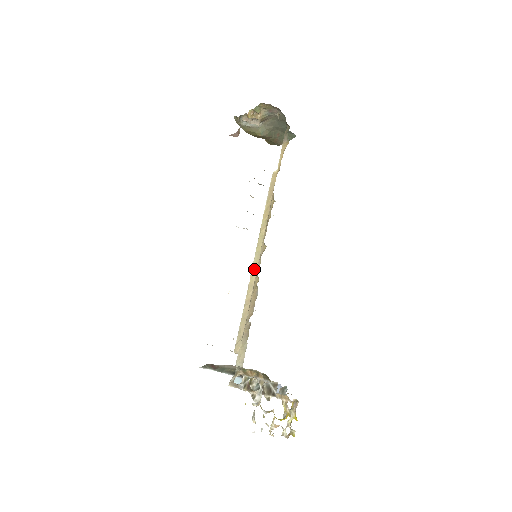
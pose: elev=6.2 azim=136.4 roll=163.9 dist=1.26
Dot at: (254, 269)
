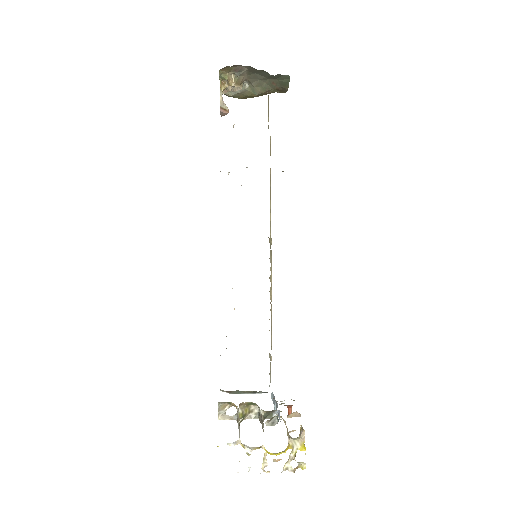
Dot at: occluded
